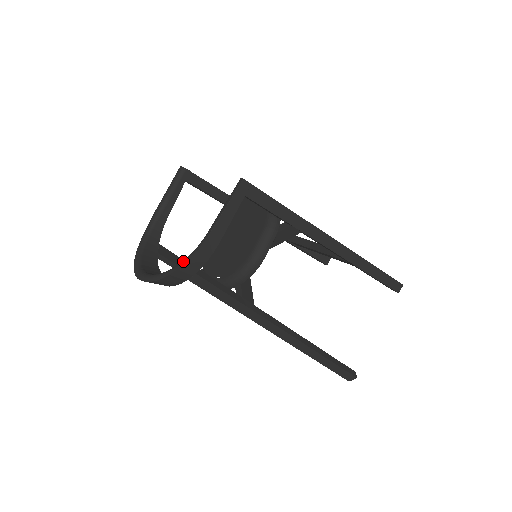
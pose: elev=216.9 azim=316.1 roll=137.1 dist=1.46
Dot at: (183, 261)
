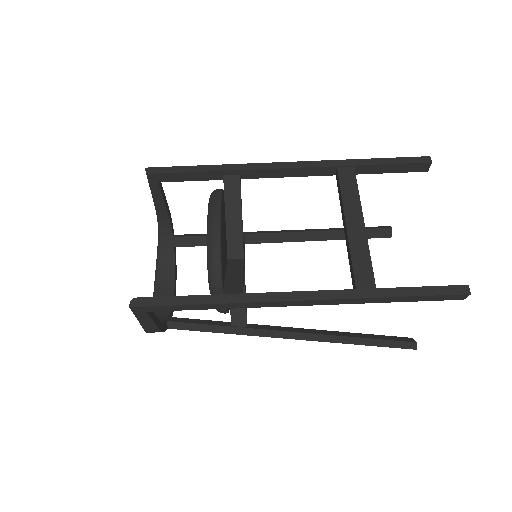
Dot at: occluded
